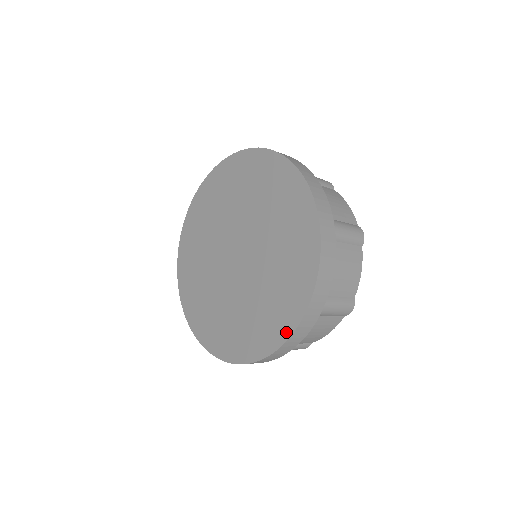
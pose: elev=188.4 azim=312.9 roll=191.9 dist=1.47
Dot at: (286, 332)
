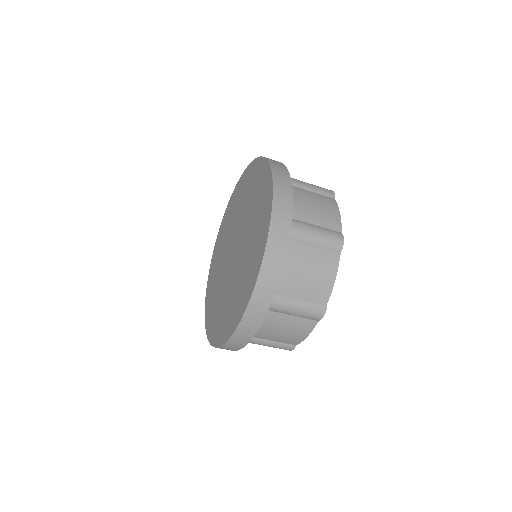
Dot at: (264, 243)
